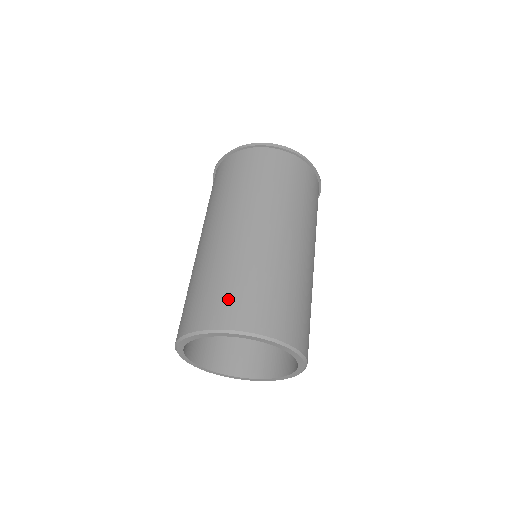
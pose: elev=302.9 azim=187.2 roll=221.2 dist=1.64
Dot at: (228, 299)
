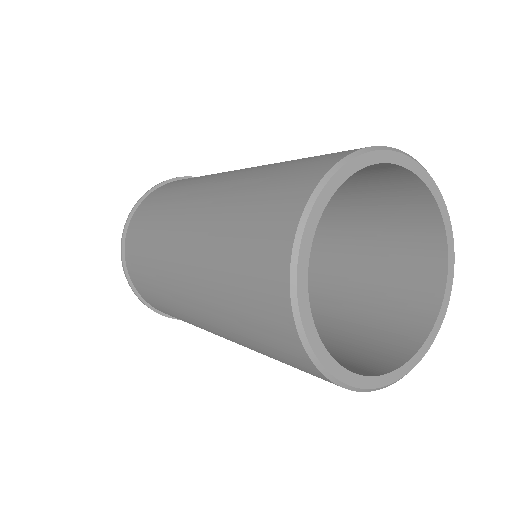
Dot at: (301, 165)
